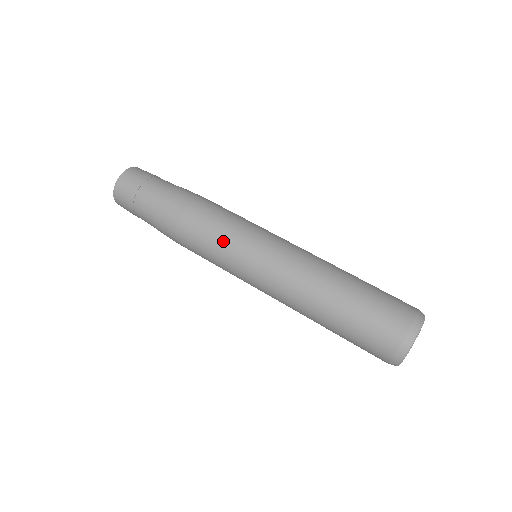
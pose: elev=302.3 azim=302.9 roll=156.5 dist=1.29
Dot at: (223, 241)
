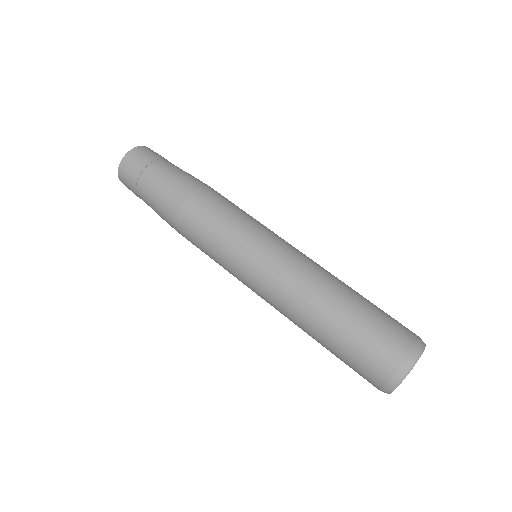
Dot at: (219, 242)
